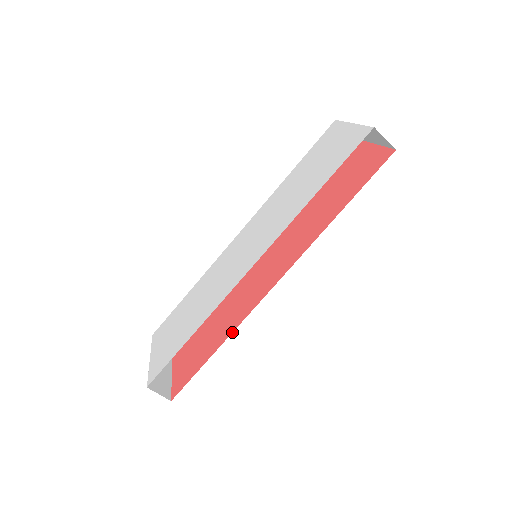
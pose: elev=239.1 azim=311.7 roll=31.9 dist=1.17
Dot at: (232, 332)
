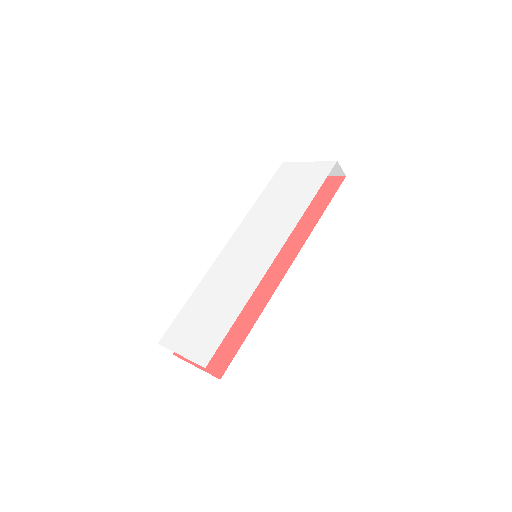
Dot at: occluded
